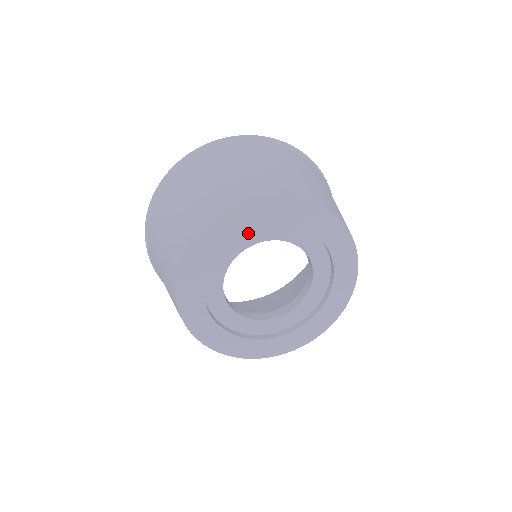
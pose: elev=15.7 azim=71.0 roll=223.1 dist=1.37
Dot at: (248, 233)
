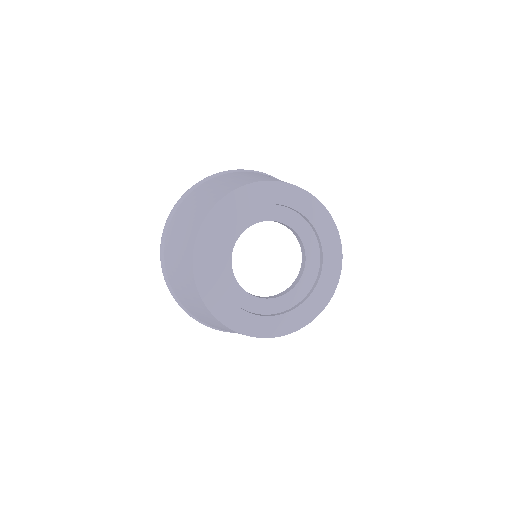
Dot at: (240, 219)
